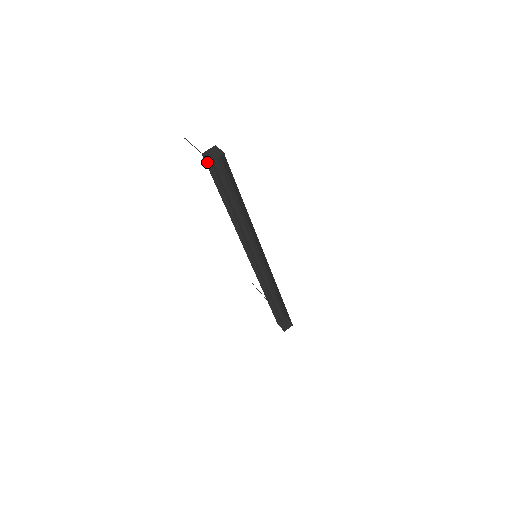
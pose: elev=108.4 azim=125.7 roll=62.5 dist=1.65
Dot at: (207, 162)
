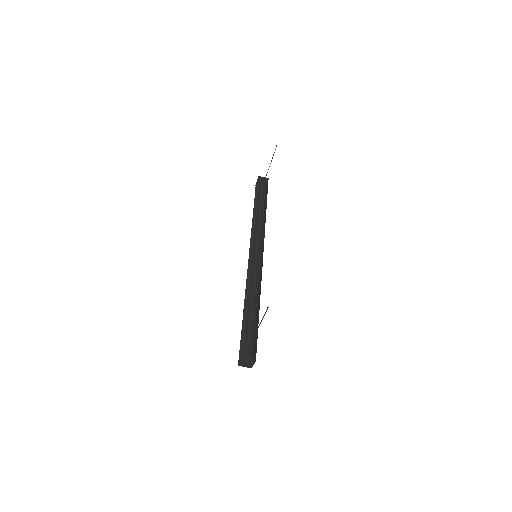
Dot at: occluded
